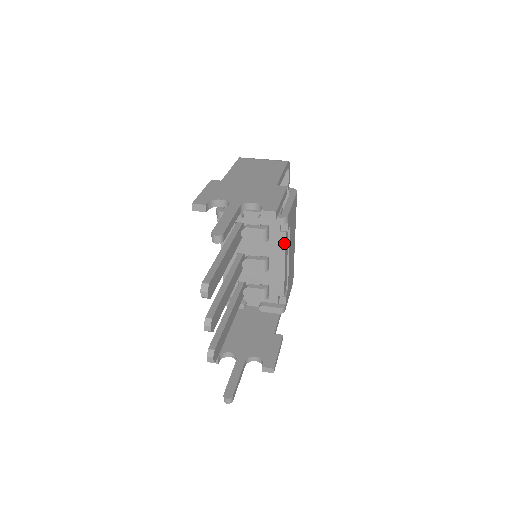
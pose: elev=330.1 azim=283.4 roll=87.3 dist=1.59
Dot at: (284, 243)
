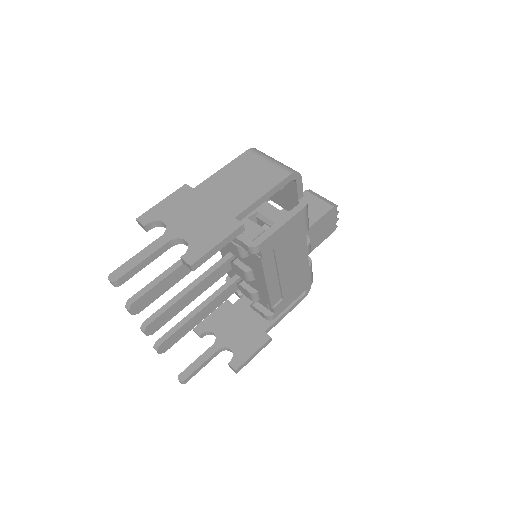
Dot at: (261, 266)
